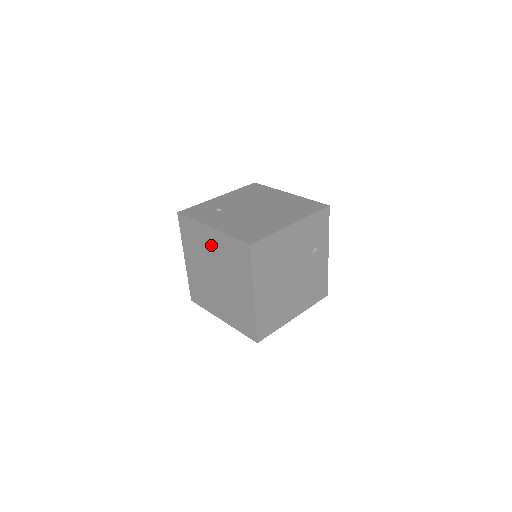
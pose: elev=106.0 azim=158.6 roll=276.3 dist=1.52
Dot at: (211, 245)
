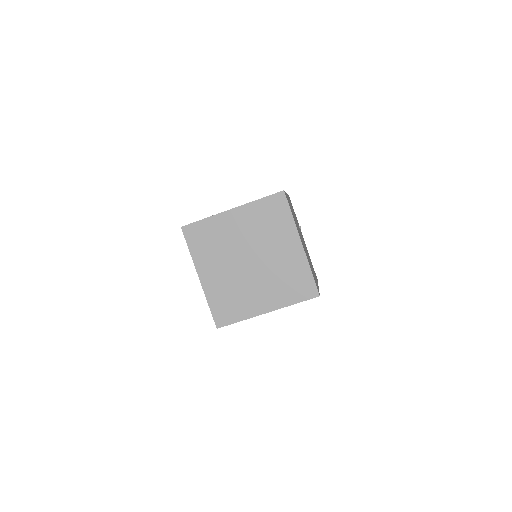
Dot at: (236, 229)
